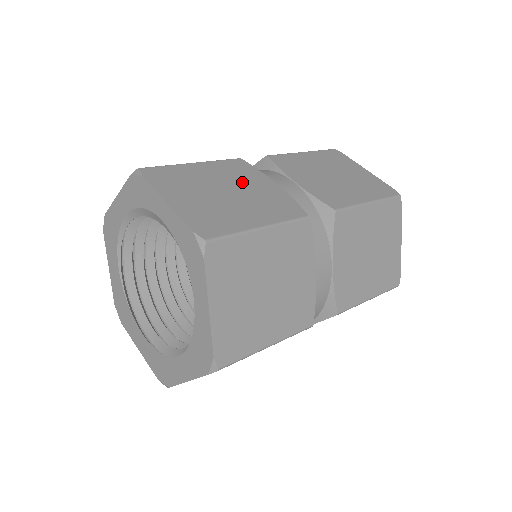
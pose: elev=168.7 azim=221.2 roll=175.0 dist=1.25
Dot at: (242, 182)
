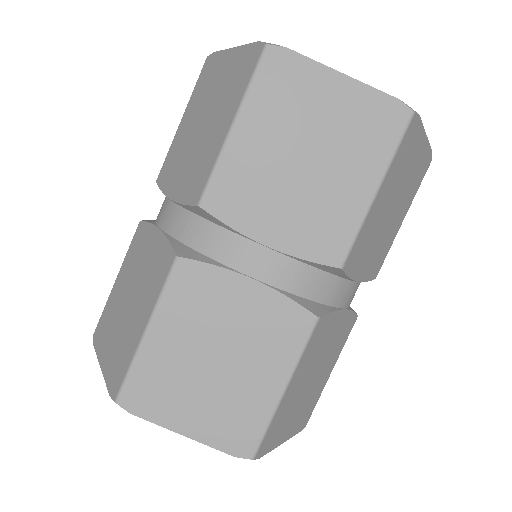
Dot at: (216, 319)
